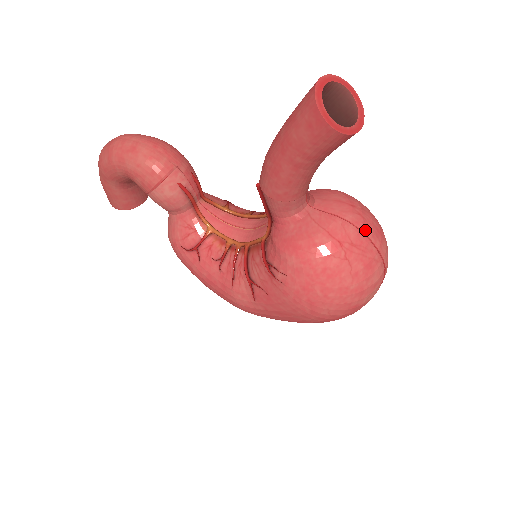
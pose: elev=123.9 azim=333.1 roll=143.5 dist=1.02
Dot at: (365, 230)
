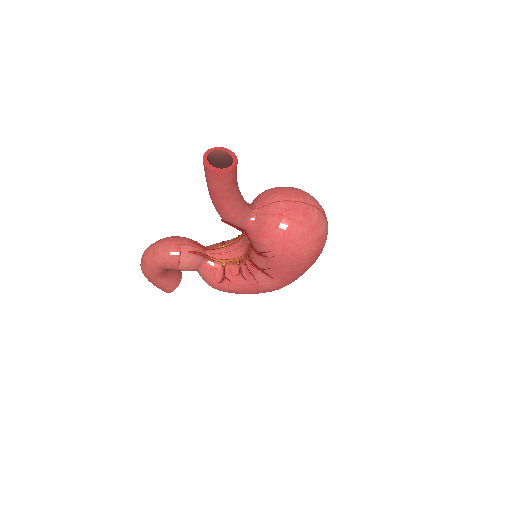
Dot at: (289, 199)
